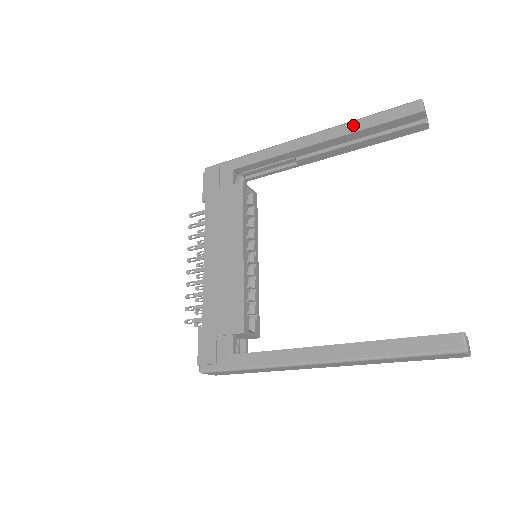
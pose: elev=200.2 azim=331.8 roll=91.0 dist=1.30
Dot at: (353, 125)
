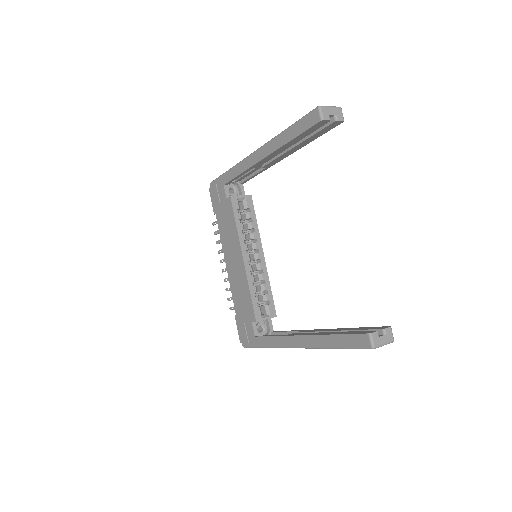
Dot at: (280, 139)
